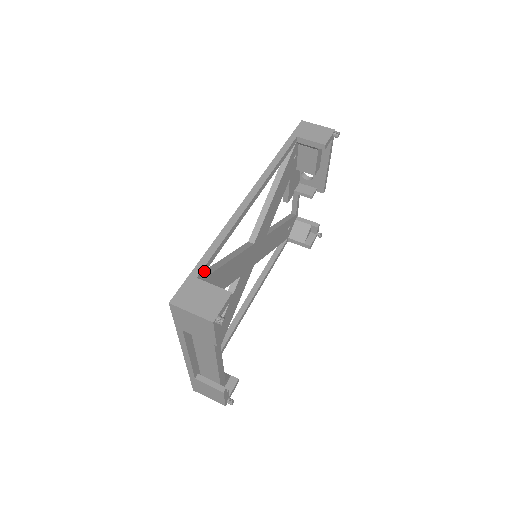
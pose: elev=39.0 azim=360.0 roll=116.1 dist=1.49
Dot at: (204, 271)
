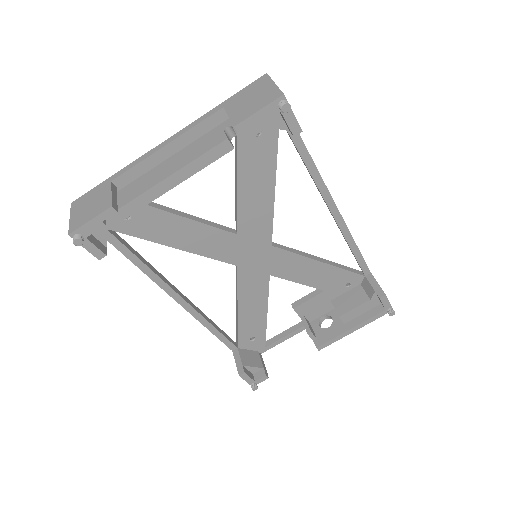
Dot at: occluded
